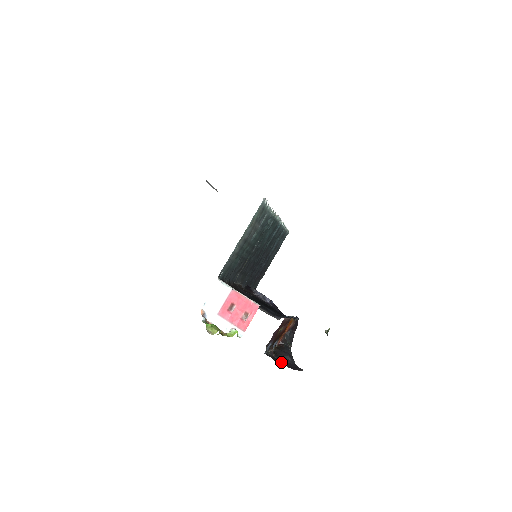
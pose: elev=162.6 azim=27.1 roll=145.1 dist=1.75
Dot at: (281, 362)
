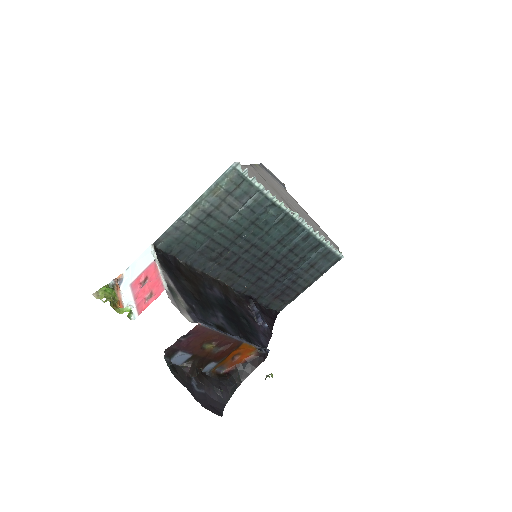
Dot at: (194, 387)
